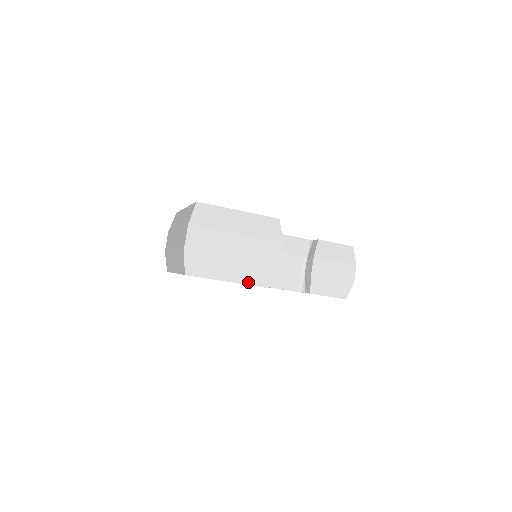
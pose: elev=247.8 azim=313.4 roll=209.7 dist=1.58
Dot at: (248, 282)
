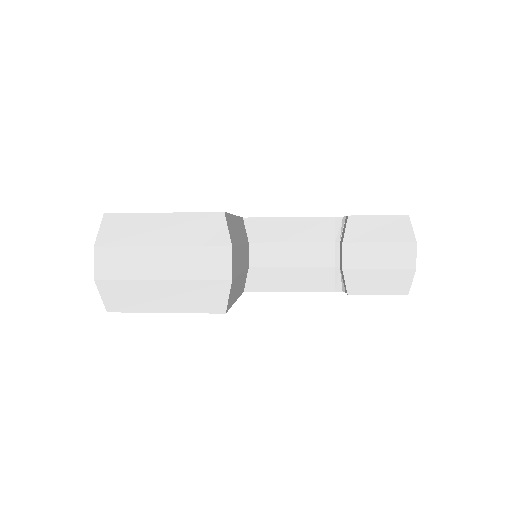
Dot at: (193, 309)
